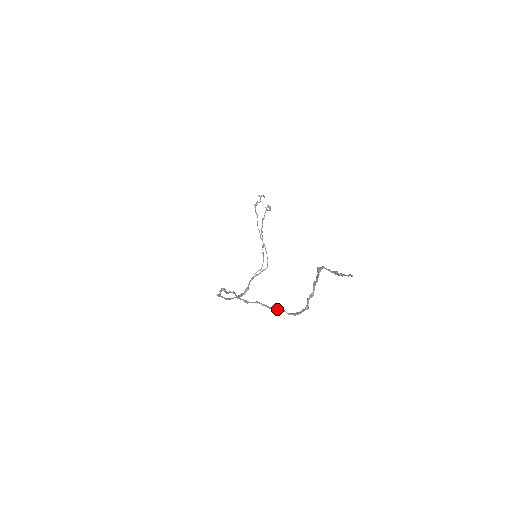
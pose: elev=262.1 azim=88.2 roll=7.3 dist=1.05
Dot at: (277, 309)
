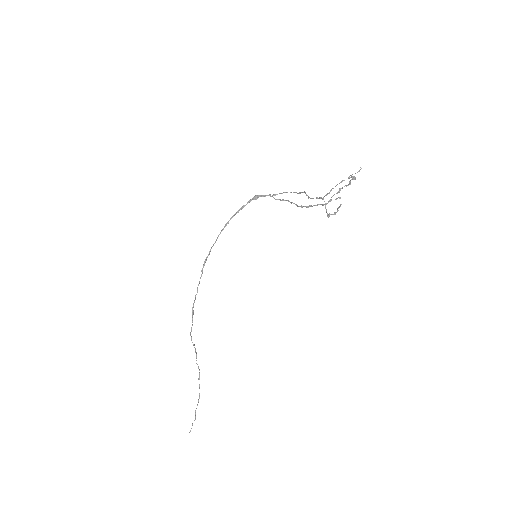
Dot at: (196, 358)
